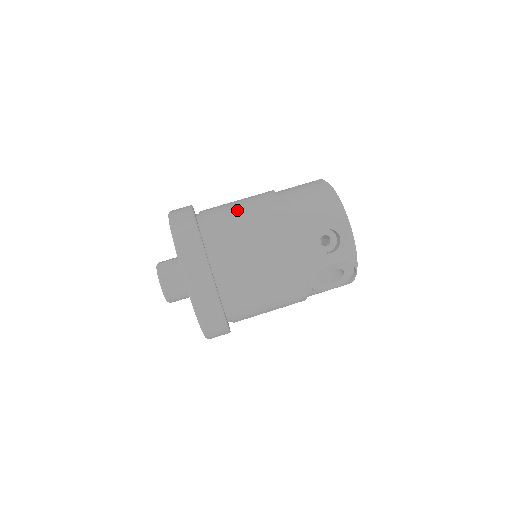
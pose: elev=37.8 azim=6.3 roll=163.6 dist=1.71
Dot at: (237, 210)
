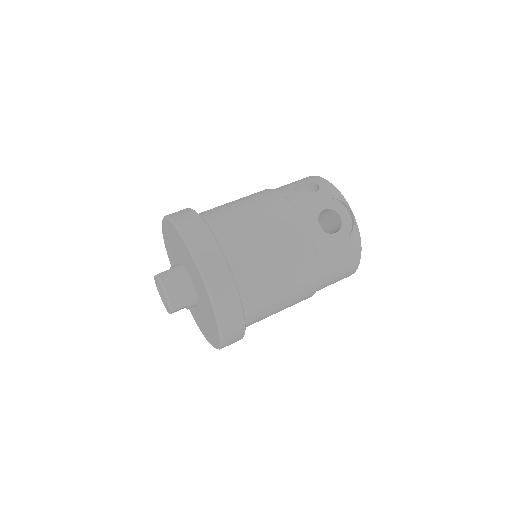
Dot at: occluded
